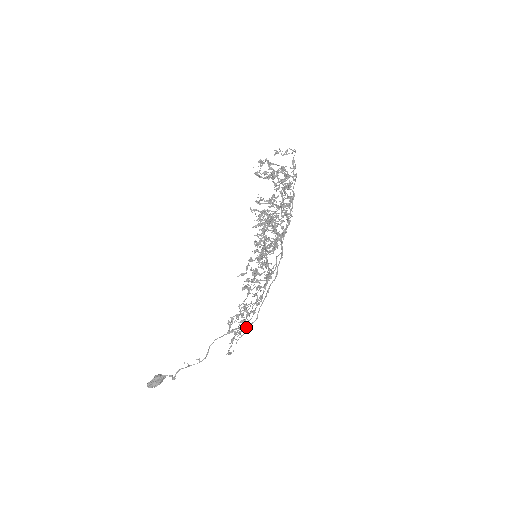
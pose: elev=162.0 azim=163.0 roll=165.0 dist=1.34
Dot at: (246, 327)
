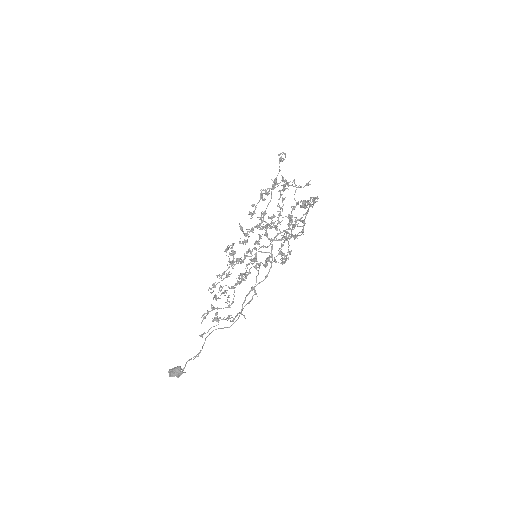
Dot at: occluded
